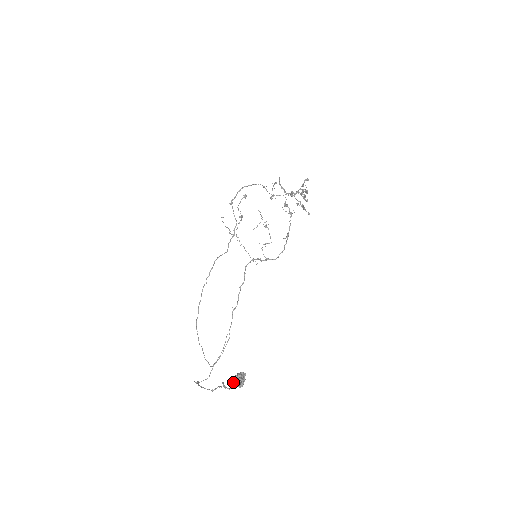
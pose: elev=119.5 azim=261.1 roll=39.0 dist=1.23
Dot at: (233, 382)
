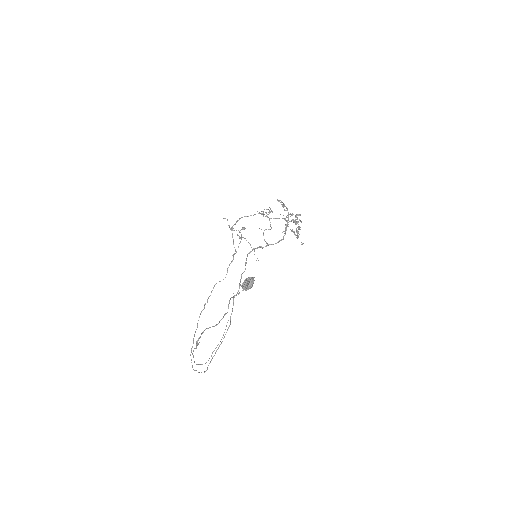
Dot at: (242, 286)
